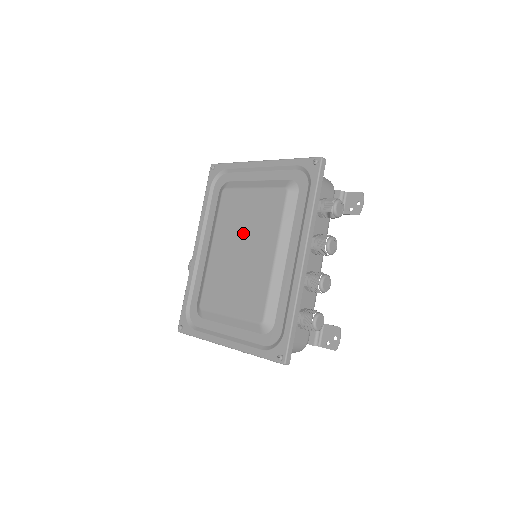
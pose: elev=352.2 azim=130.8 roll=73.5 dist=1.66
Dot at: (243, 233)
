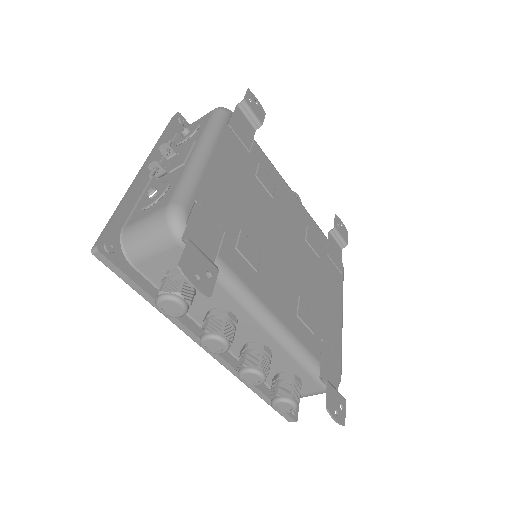
Dot at: occluded
